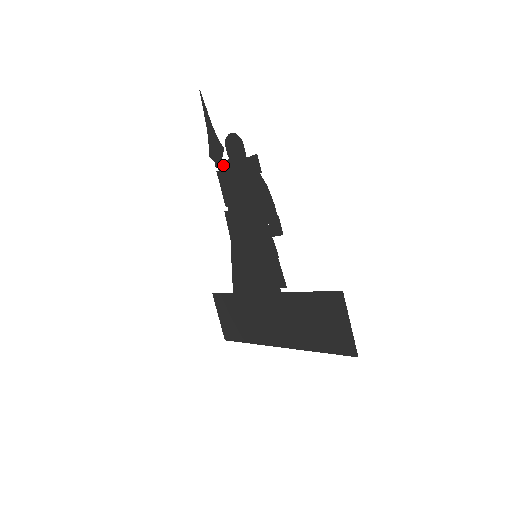
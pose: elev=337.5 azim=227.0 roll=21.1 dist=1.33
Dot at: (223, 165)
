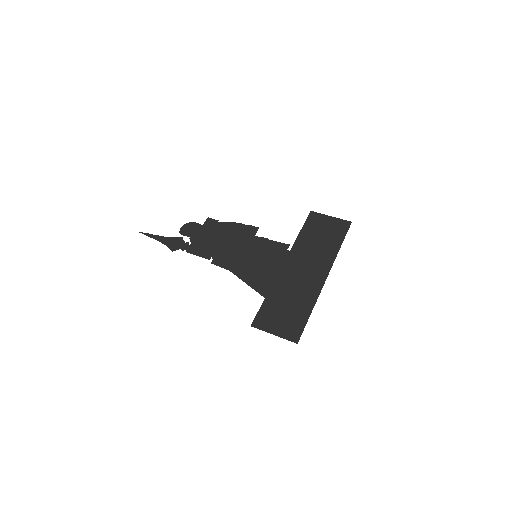
Dot at: (188, 244)
